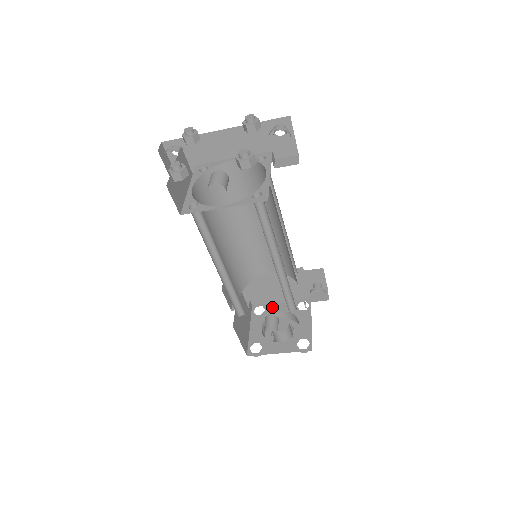
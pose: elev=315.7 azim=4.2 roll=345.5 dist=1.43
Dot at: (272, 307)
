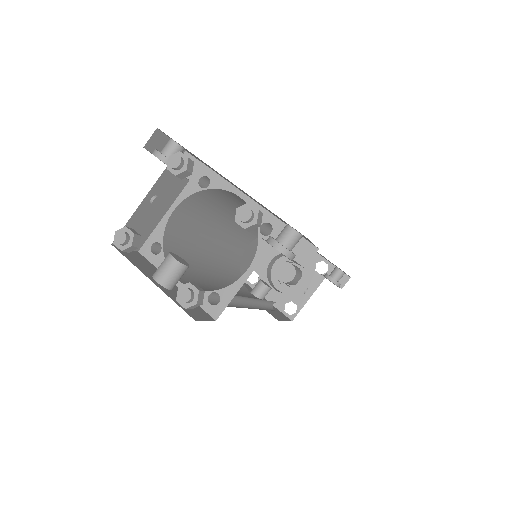
Dot at: occluded
